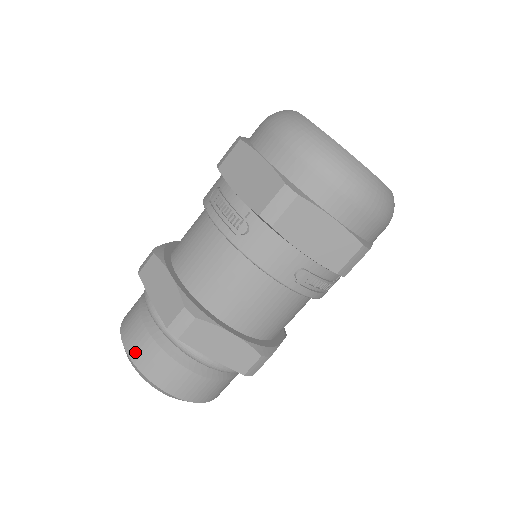
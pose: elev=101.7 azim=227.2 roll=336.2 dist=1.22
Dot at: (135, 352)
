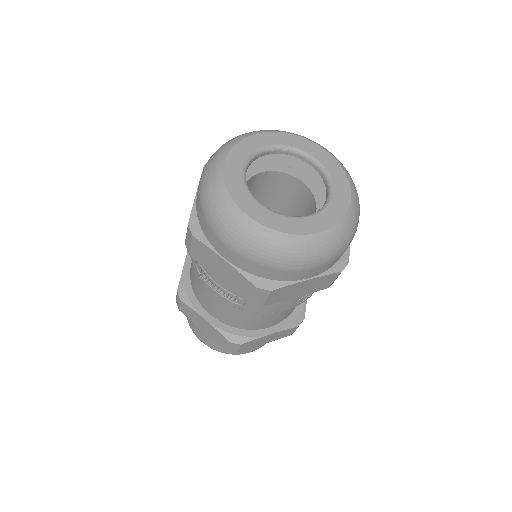
Dot at: (211, 346)
